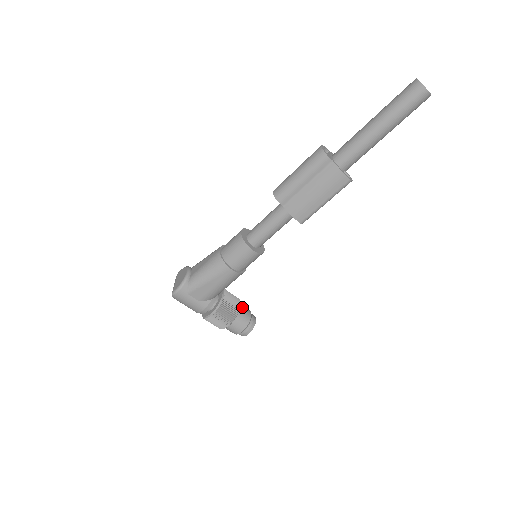
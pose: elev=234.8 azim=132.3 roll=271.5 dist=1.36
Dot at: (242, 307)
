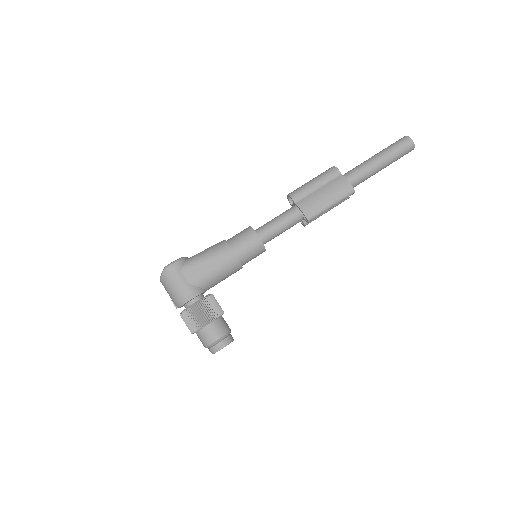
Dot at: occluded
